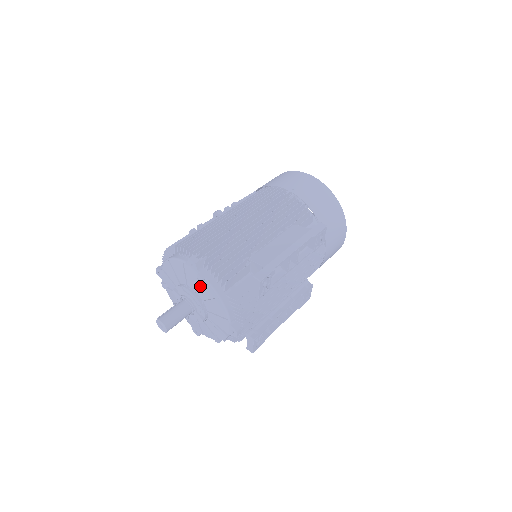
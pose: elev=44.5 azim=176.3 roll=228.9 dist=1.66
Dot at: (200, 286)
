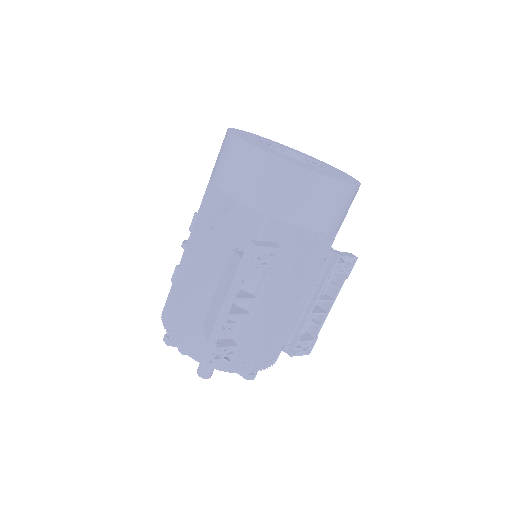
Dot at: occluded
